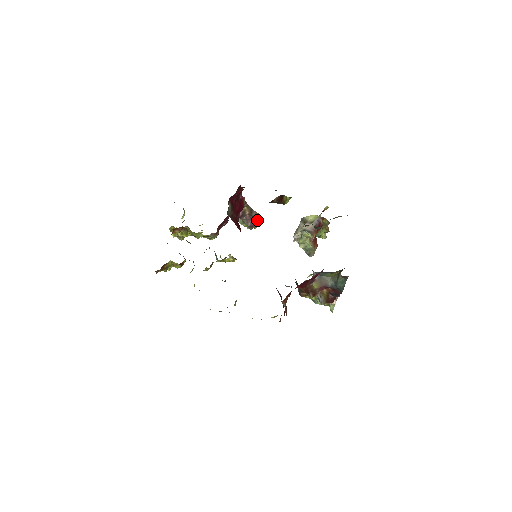
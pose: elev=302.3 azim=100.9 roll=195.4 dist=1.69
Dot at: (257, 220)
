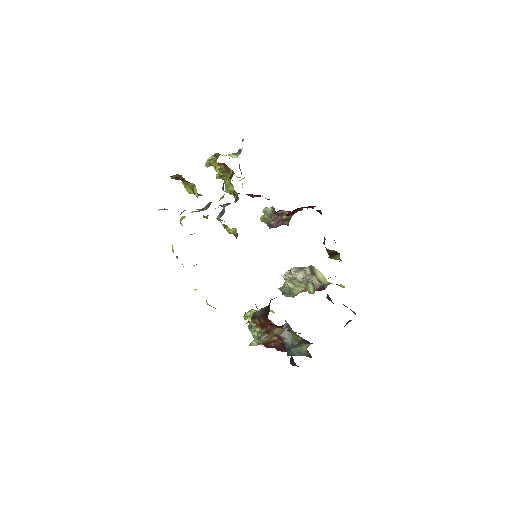
Dot at: occluded
